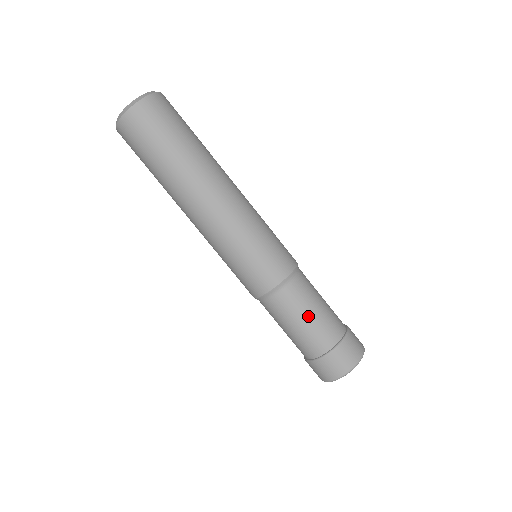
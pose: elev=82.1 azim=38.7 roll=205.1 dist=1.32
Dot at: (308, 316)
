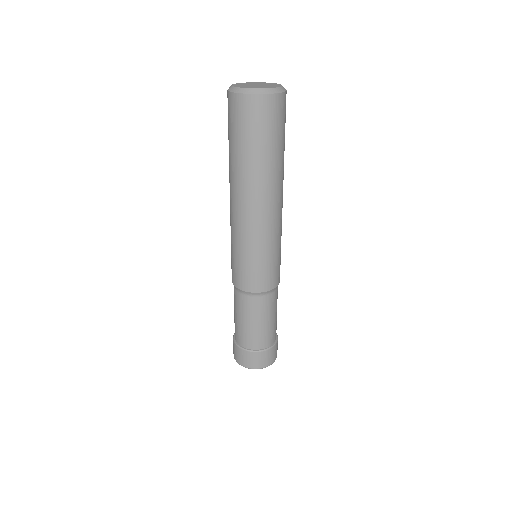
Dot at: (269, 320)
